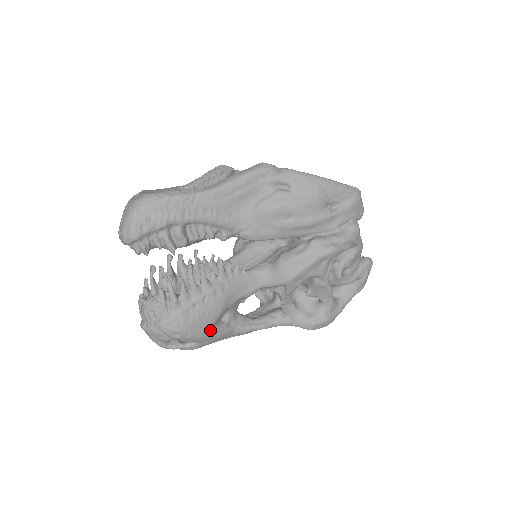
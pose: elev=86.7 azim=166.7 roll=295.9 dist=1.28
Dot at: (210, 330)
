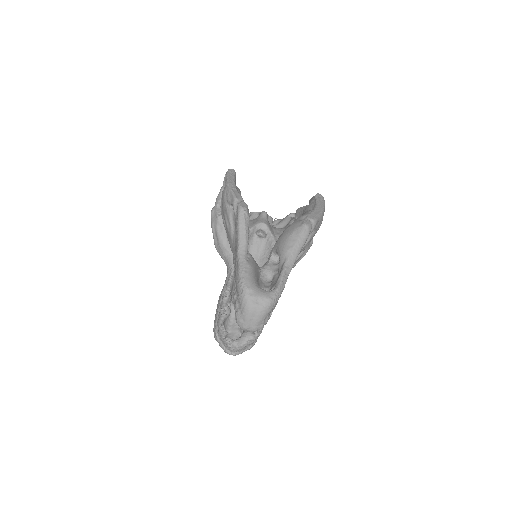
Dot at: occluded
